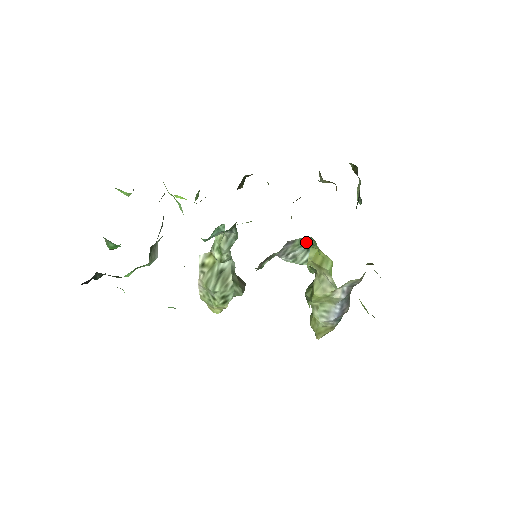
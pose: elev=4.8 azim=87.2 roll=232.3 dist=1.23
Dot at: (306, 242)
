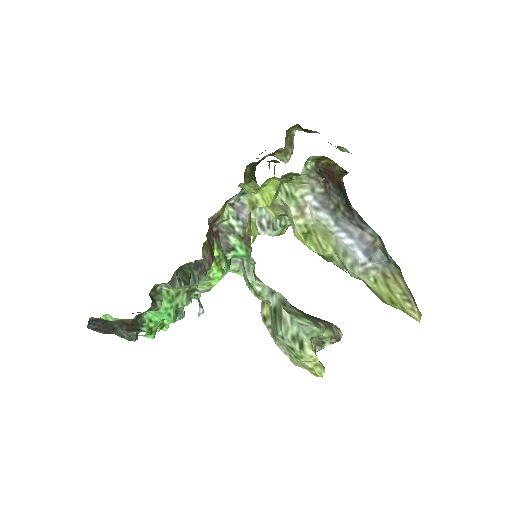
Dot at: occluded
